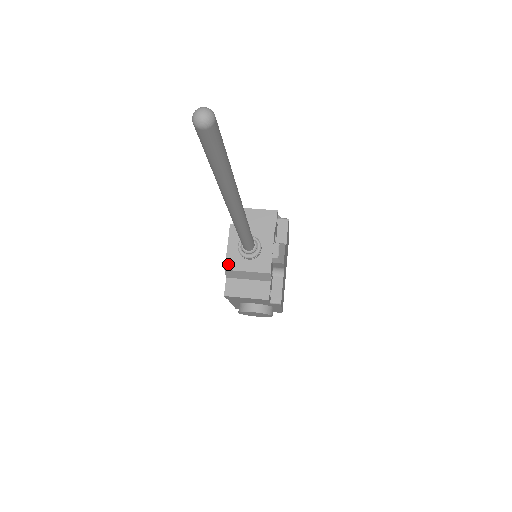
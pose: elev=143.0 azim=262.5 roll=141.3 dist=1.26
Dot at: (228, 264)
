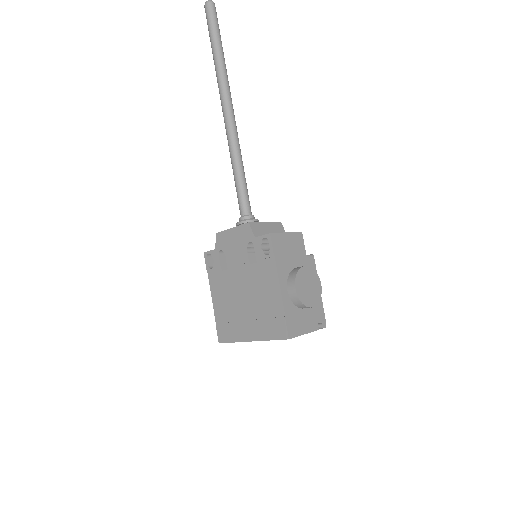
Dot at: (246, 224)
